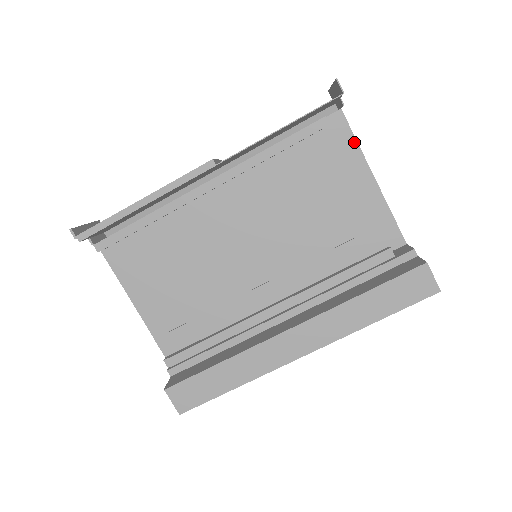
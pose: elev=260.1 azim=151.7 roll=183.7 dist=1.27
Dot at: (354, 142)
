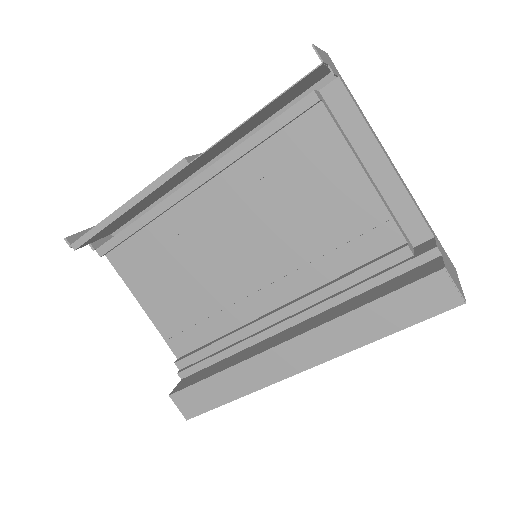
Dot at: (358, 116)
